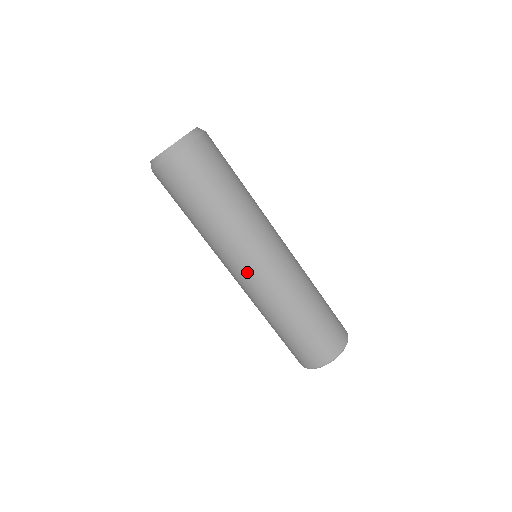
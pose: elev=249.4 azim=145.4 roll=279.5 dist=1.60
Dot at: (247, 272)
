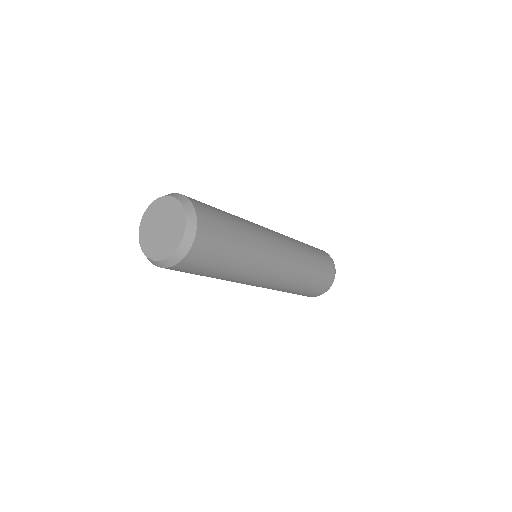
Dot at: occluded
